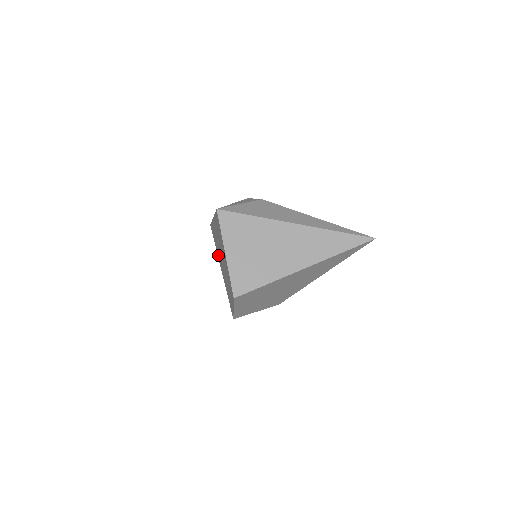
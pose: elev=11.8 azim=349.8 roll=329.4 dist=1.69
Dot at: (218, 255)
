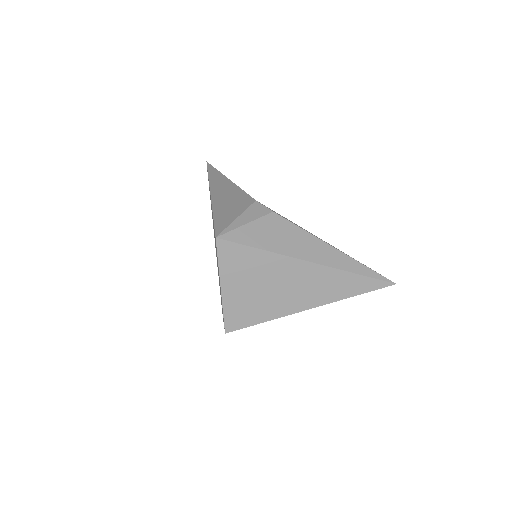
Dot at: occluded
